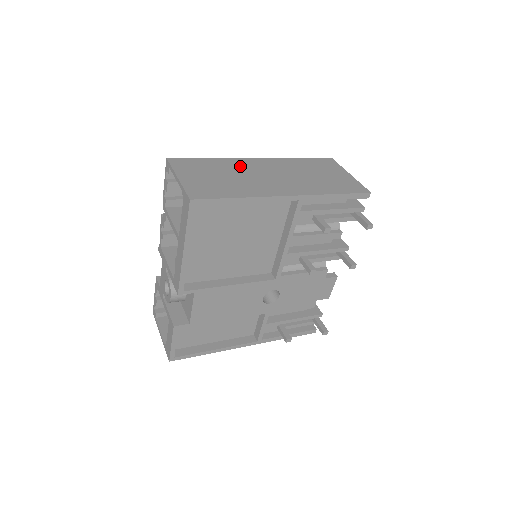
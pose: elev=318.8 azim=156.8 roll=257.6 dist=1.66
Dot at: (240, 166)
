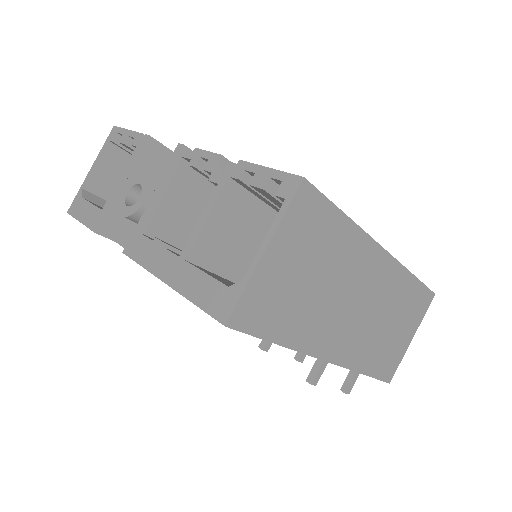
Dot at: (354, 263)
